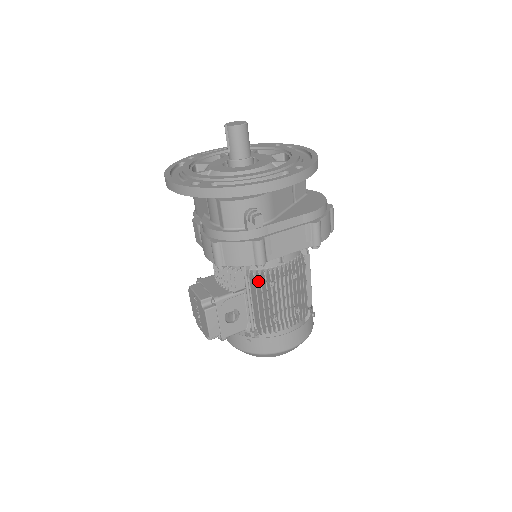
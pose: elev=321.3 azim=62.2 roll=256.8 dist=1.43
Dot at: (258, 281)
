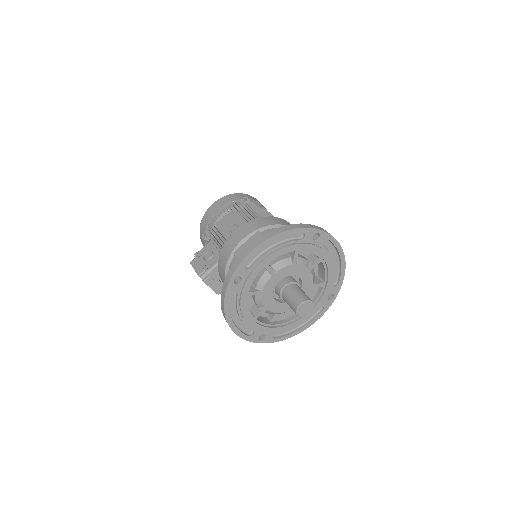
Dot at: occluded
